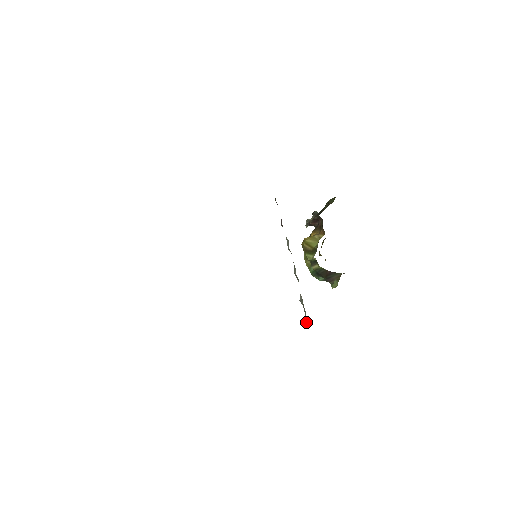
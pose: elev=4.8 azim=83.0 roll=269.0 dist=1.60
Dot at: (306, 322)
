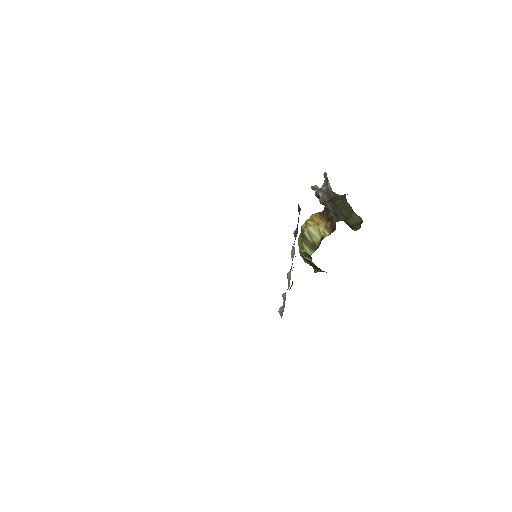
Dot at: (281, 316)
